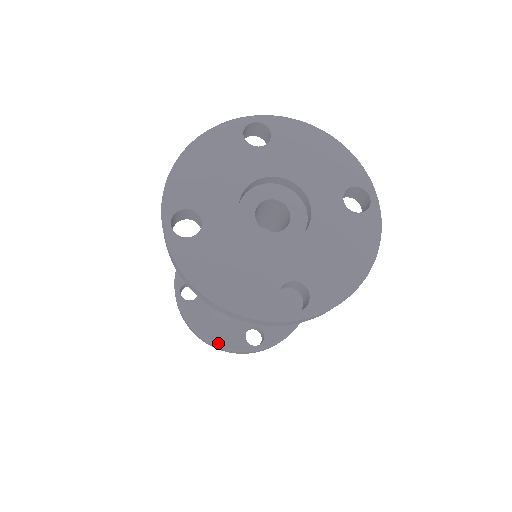
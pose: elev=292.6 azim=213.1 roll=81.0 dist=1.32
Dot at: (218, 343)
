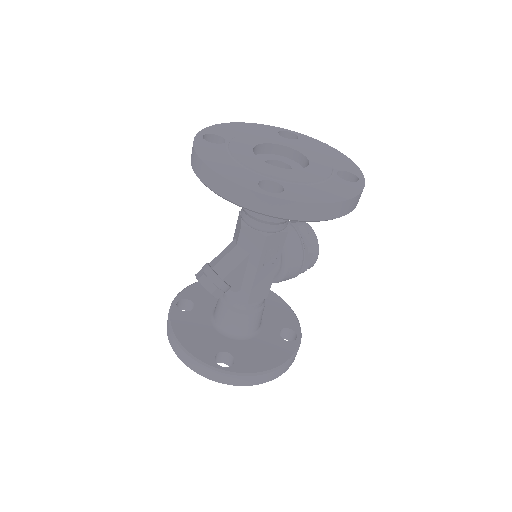
Dot at: (187, 348)
